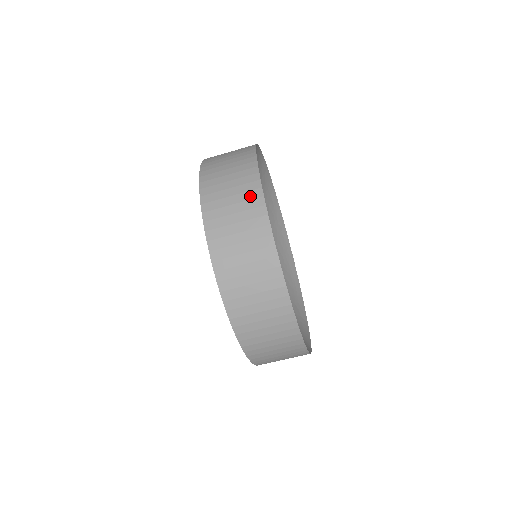
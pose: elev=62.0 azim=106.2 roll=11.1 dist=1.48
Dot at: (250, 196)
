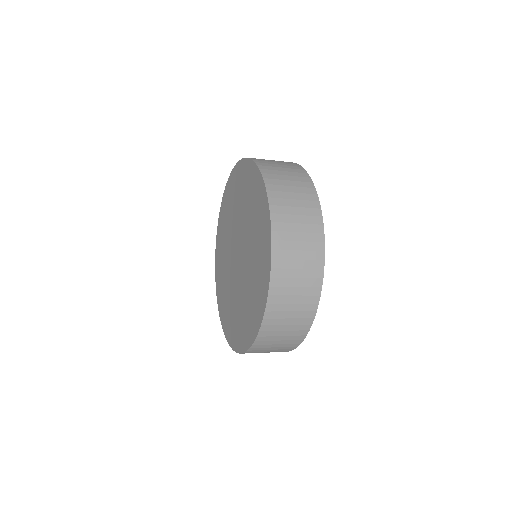
Dot at: (305, 316)
